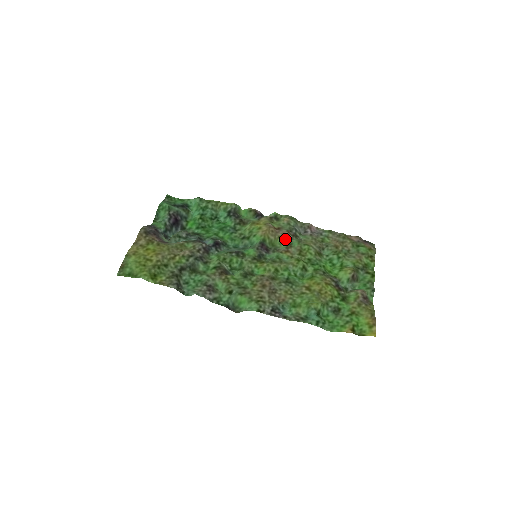
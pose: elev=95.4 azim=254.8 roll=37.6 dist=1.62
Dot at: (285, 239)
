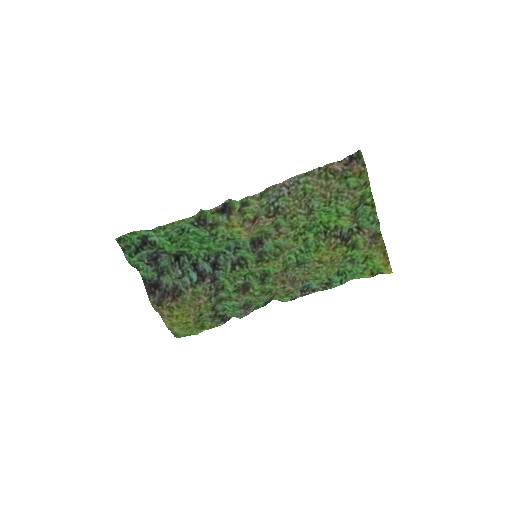
Dot at: (270, 225)
